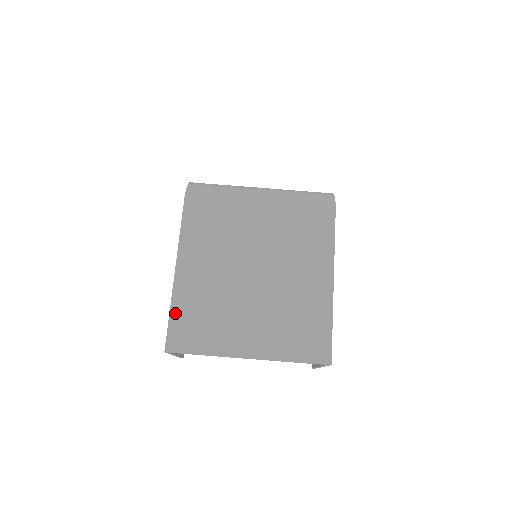
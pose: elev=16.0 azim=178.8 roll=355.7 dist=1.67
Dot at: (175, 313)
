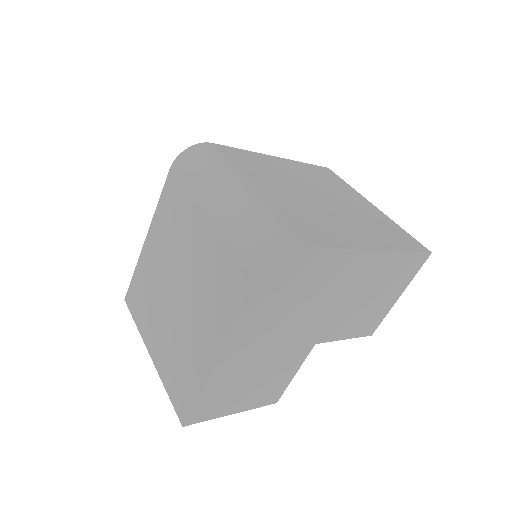
Dot at: (135, 275)
